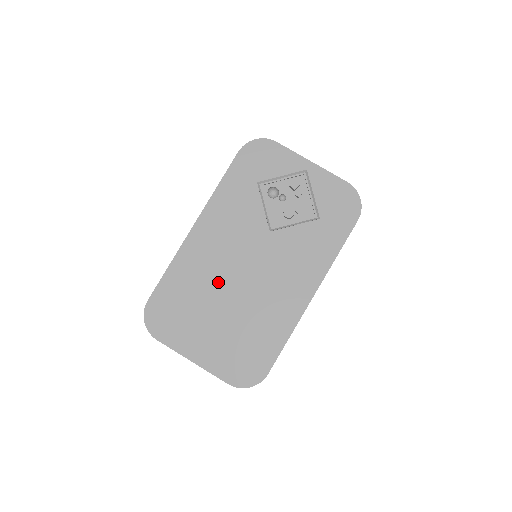
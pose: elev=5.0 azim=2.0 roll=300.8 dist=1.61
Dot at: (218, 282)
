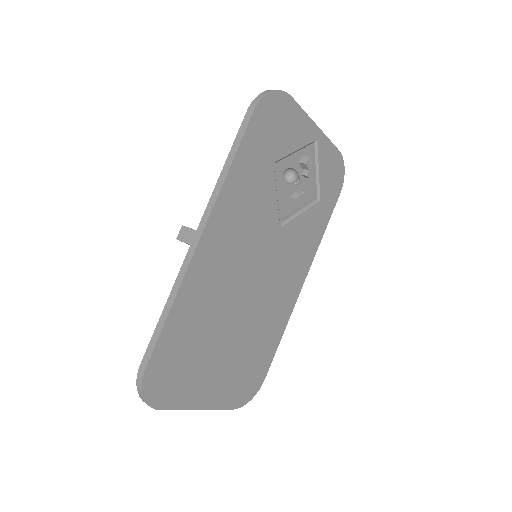
Dot at: (227, 306)
